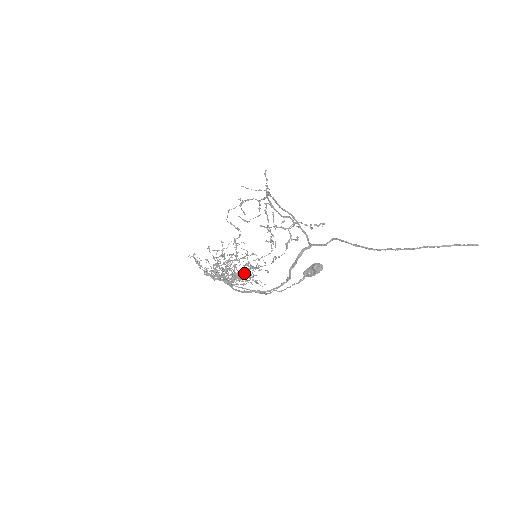
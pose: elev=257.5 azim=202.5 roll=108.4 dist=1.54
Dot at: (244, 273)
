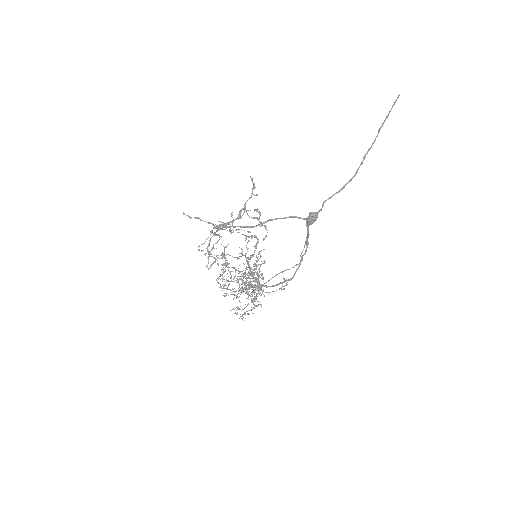
Dot at: (249, 266)
